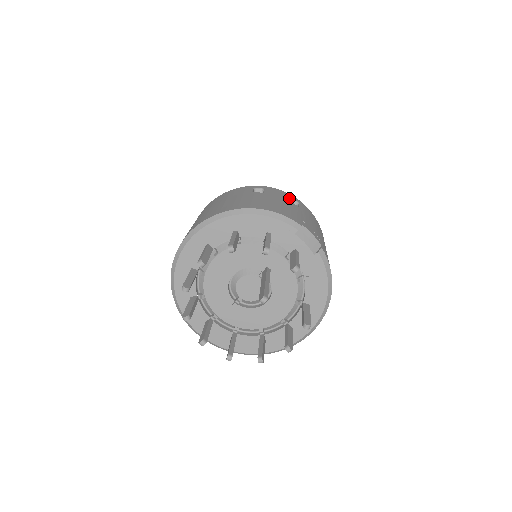
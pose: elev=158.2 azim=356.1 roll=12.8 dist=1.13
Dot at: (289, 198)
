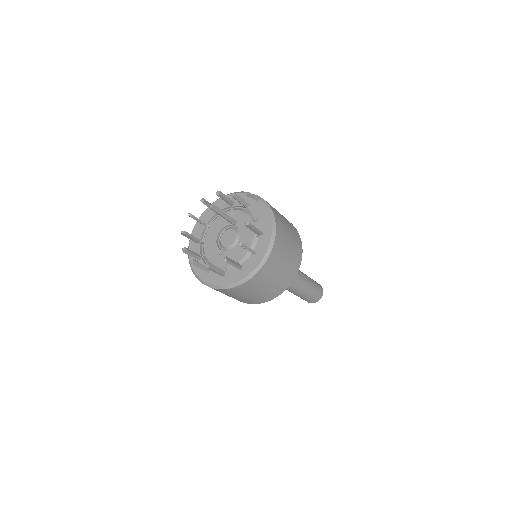
Dot at: occluded
